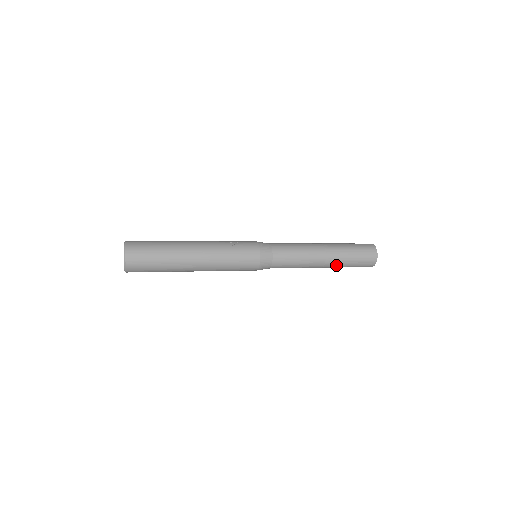
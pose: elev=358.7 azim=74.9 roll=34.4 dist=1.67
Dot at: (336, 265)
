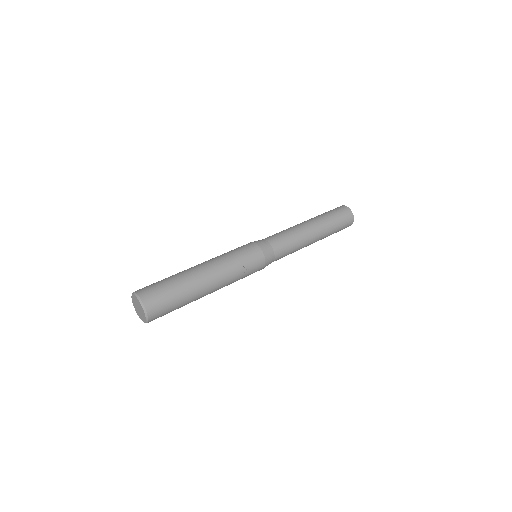
Dot at: occluded
